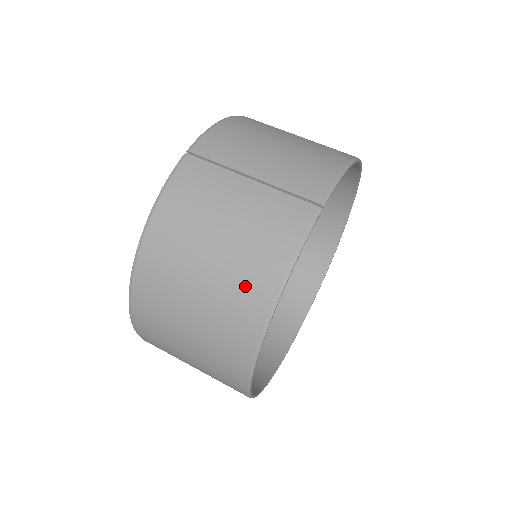
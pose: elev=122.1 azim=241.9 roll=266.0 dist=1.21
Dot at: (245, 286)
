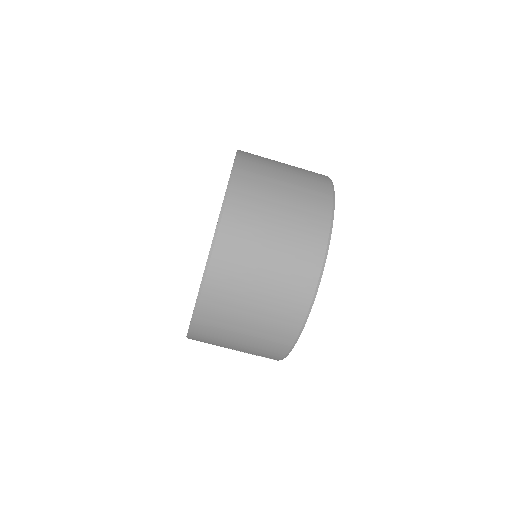
Dot at: occluded
